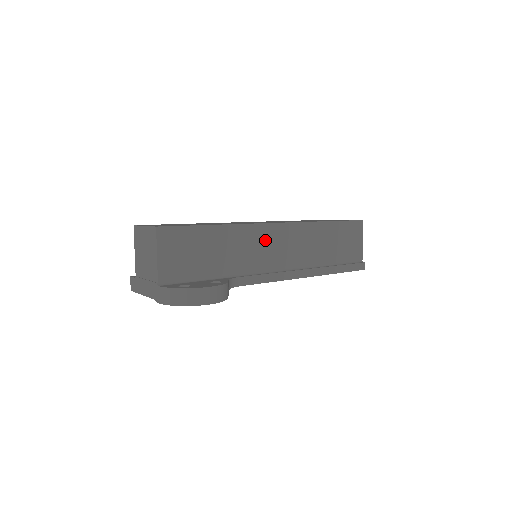
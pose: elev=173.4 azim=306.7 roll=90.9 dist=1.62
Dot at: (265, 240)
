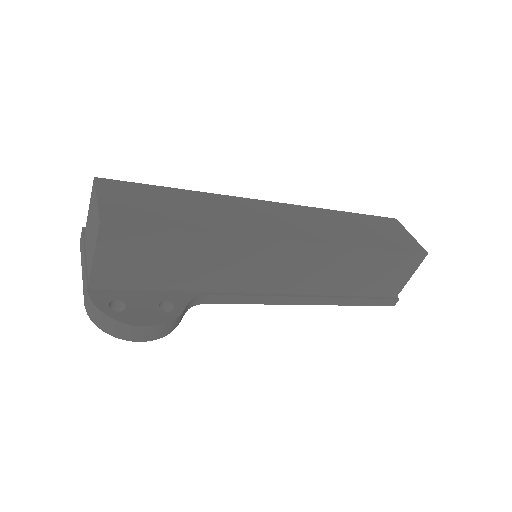
Dot at: (268, 258)
